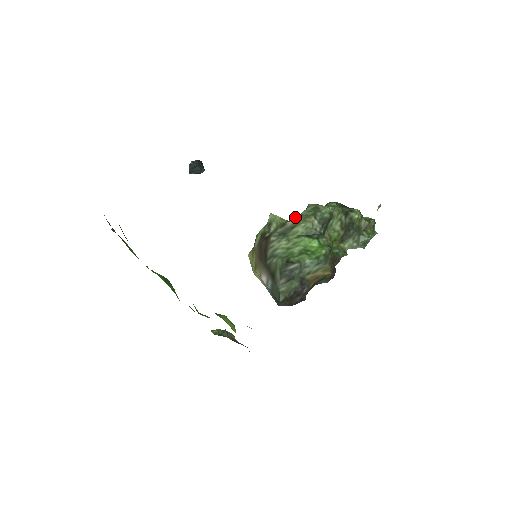
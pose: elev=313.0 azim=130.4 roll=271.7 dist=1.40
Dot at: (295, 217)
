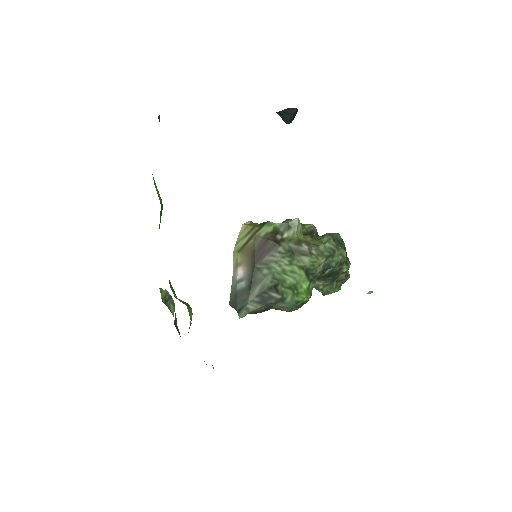
Dot at: (307, 225)
